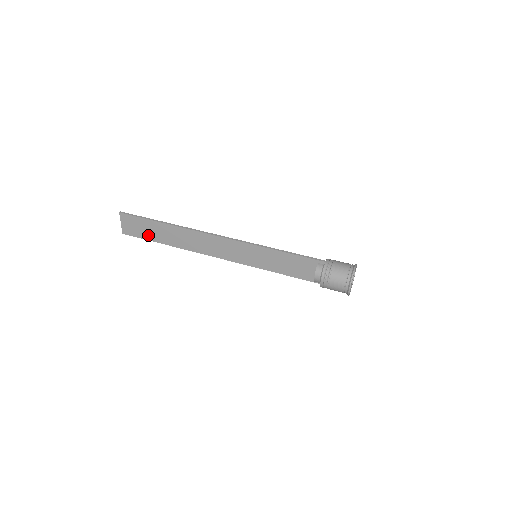
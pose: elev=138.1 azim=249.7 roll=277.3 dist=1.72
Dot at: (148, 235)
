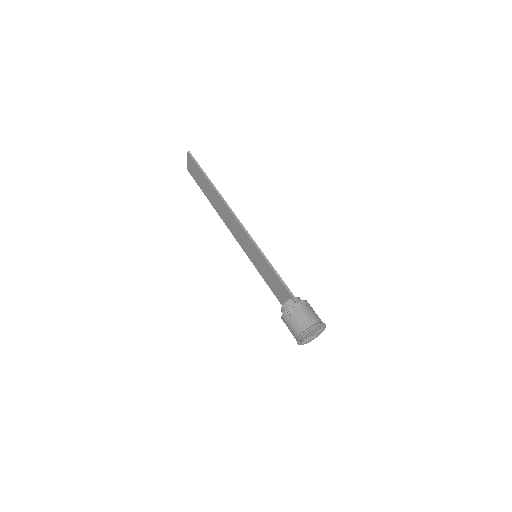
Dot at: (200, 183)
